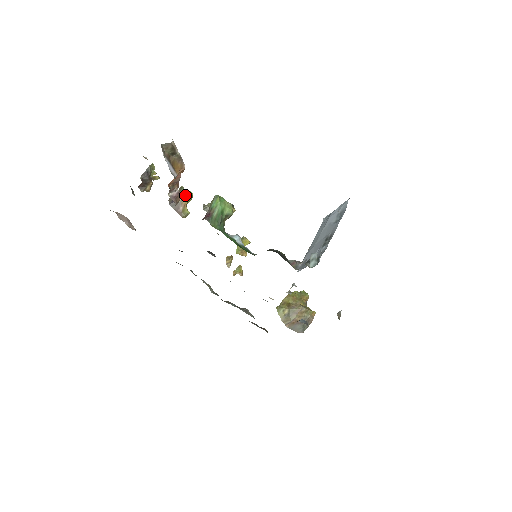
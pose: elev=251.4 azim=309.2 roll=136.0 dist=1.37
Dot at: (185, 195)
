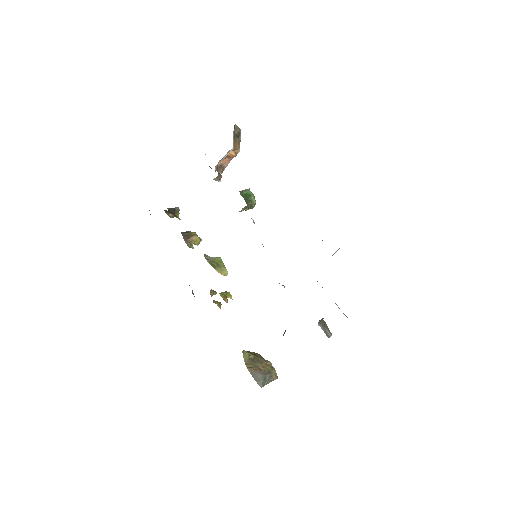
Dot at: (196, 235)
